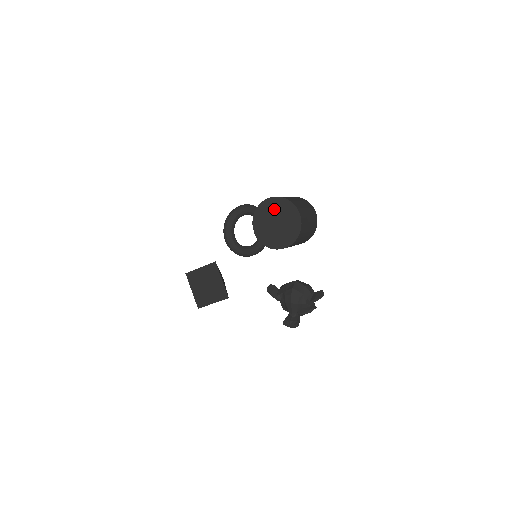
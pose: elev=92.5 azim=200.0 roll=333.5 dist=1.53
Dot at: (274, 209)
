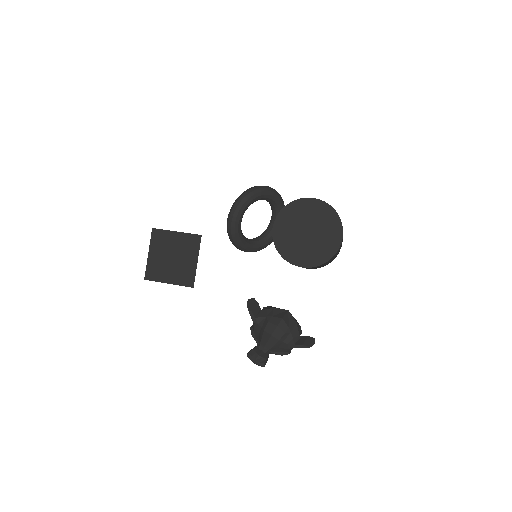
Dot at: (314, 215)
